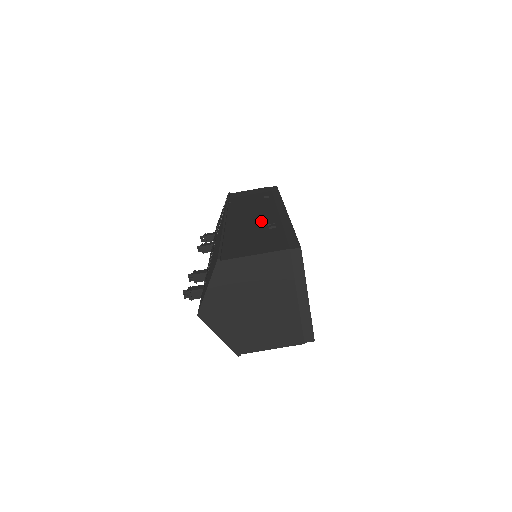
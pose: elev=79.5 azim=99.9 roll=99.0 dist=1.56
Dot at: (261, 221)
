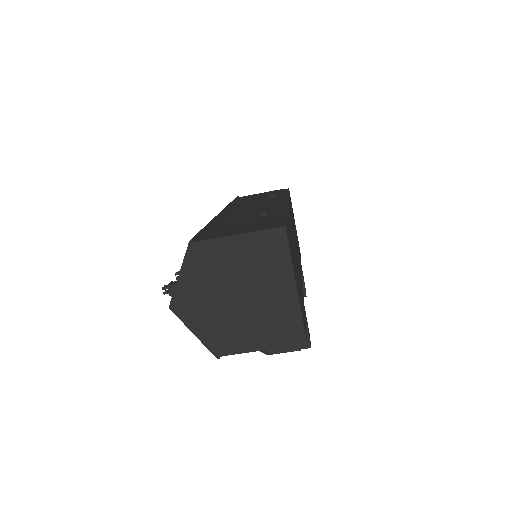
Dot at: (256, 212)
